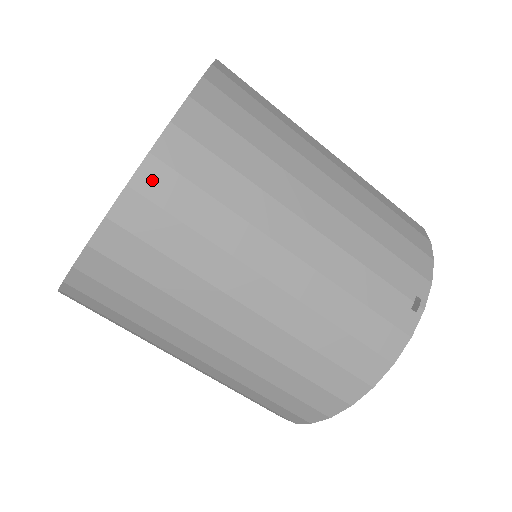
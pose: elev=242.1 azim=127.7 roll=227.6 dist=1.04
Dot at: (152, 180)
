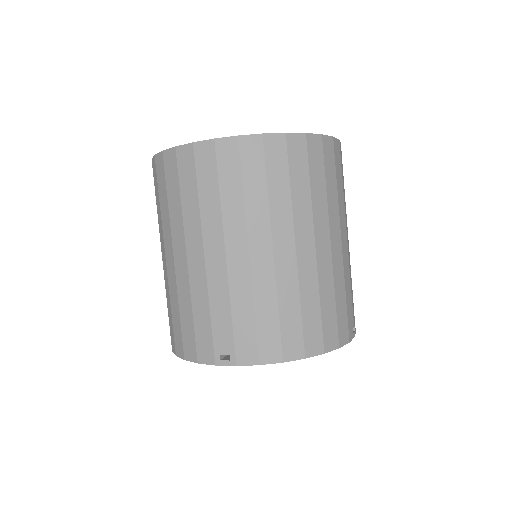
Dot at: (328, 145)
